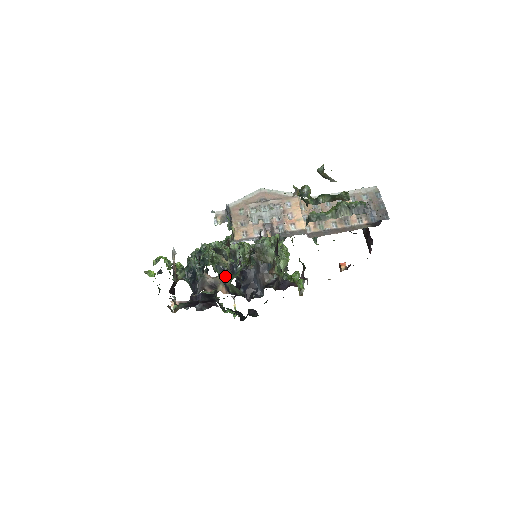
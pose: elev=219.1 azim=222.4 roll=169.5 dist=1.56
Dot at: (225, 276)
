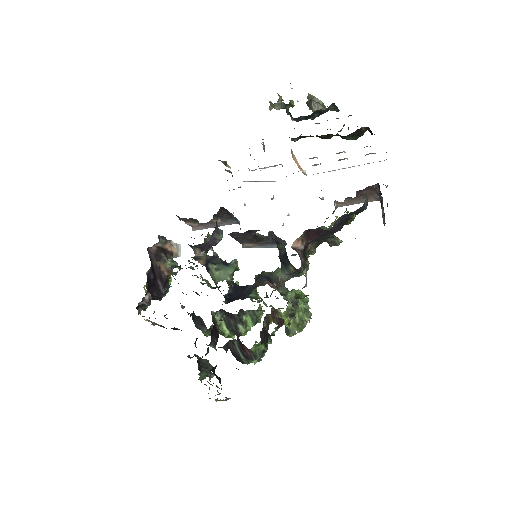
Dot at: (212, 259)
